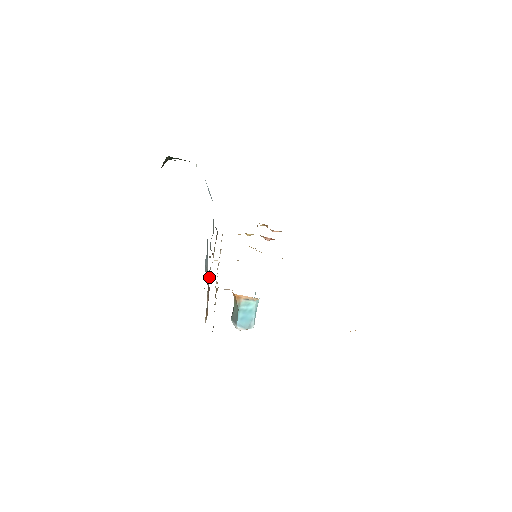
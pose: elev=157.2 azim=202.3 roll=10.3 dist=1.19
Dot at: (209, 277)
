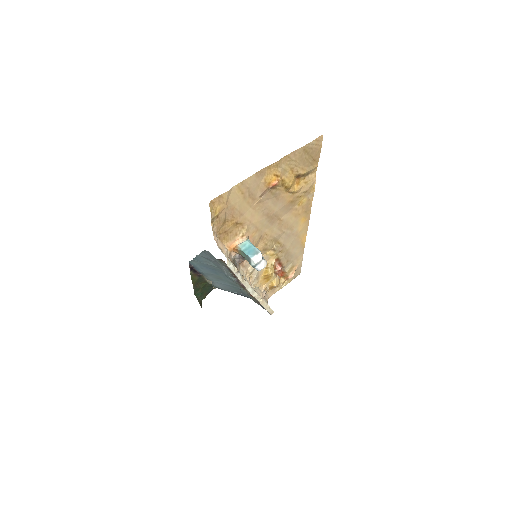
Dot at: (245, 288)
